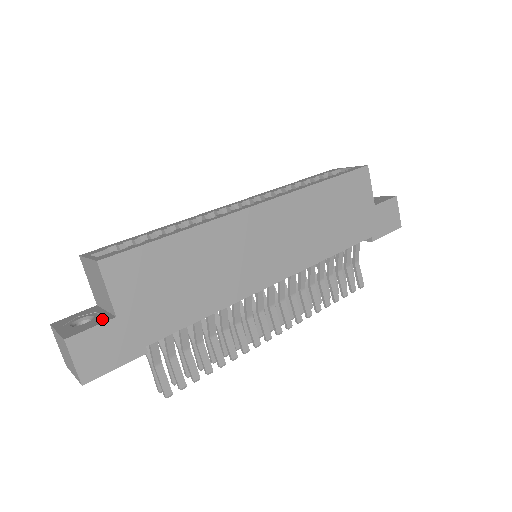
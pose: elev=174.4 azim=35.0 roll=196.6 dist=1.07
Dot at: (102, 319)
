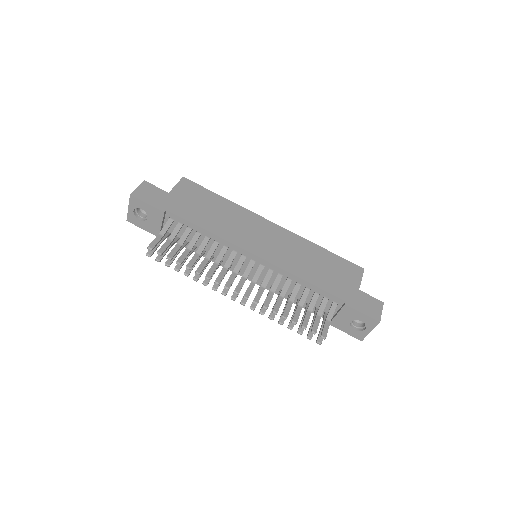
Dot at: occluded
